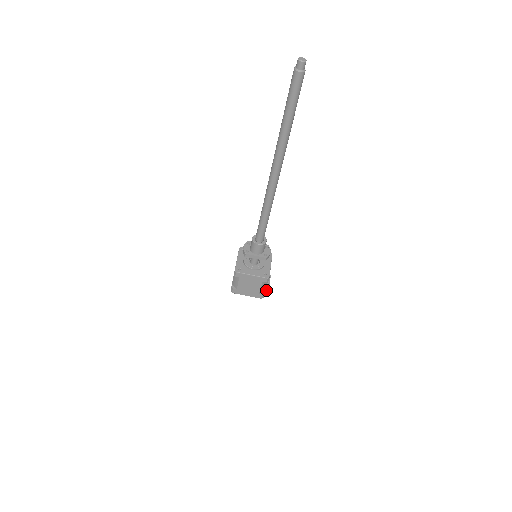
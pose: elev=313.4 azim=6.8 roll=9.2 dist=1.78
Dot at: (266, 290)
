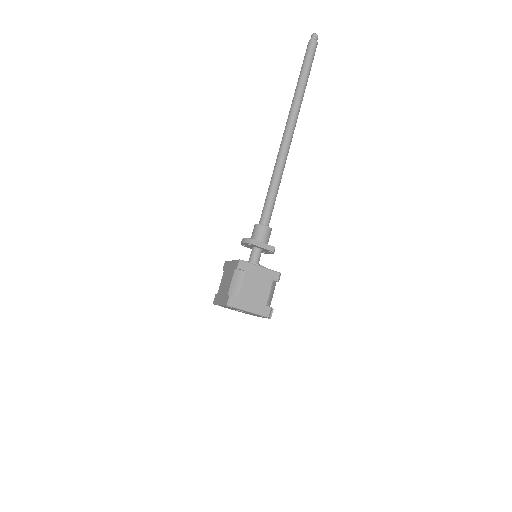
Dot at: occluded
